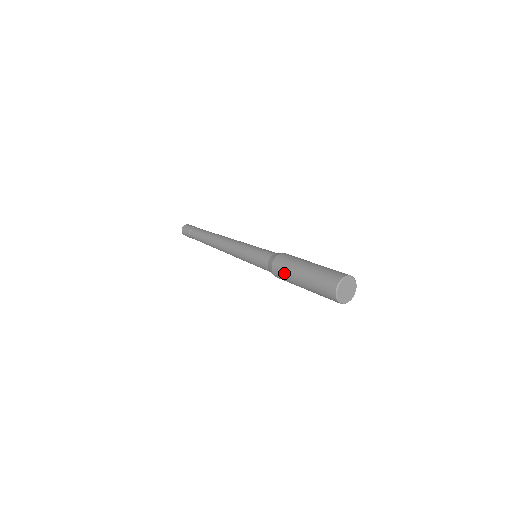
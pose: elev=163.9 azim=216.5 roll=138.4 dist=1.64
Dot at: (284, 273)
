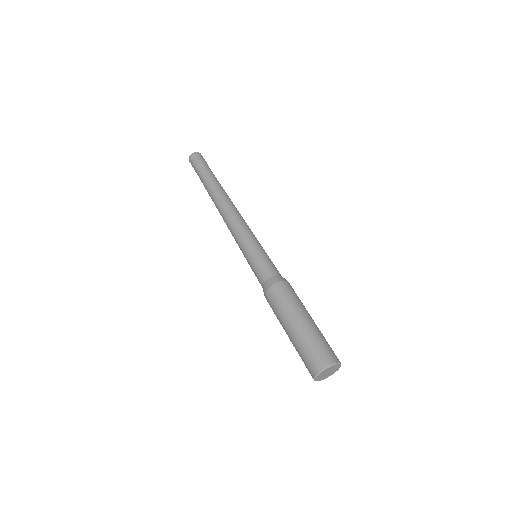
Dot at: (275, 310)
